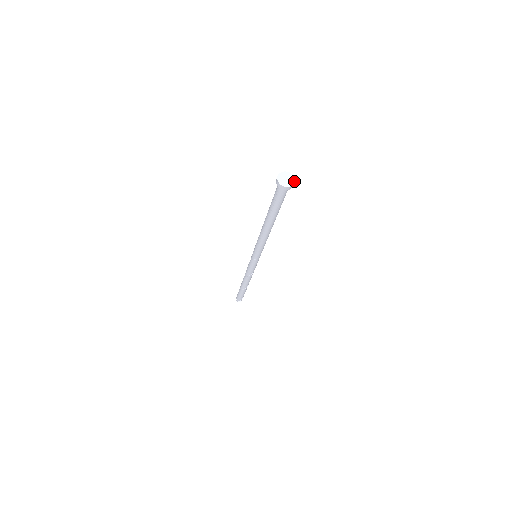
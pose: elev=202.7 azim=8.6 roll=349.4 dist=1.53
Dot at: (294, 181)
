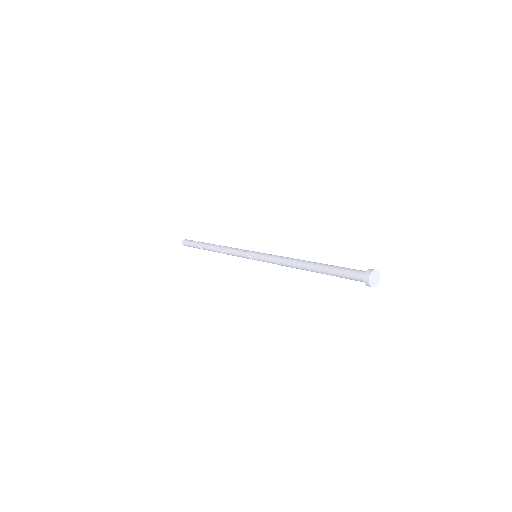
Dot at: (379, 281)
